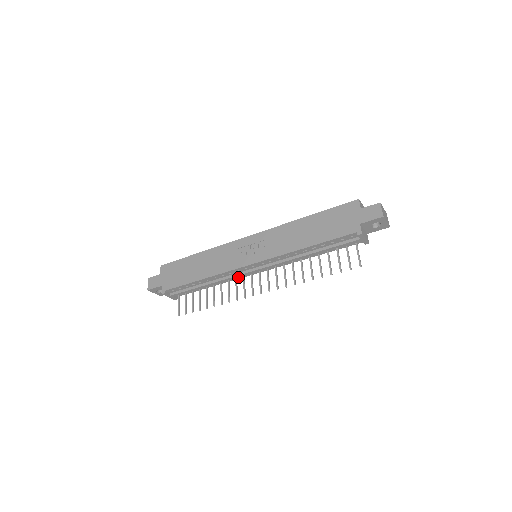
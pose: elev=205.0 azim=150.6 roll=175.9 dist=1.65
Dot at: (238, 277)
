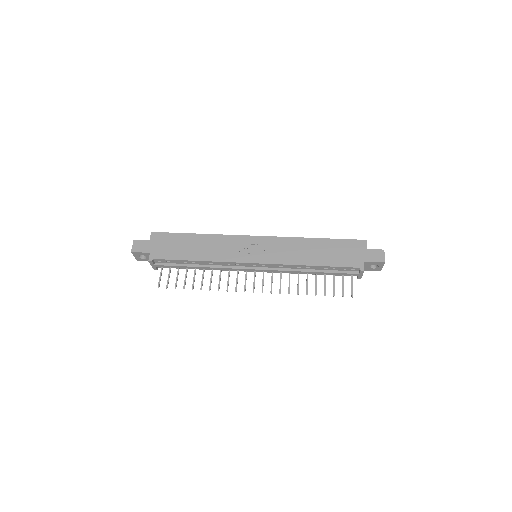
Dot at: occluded
